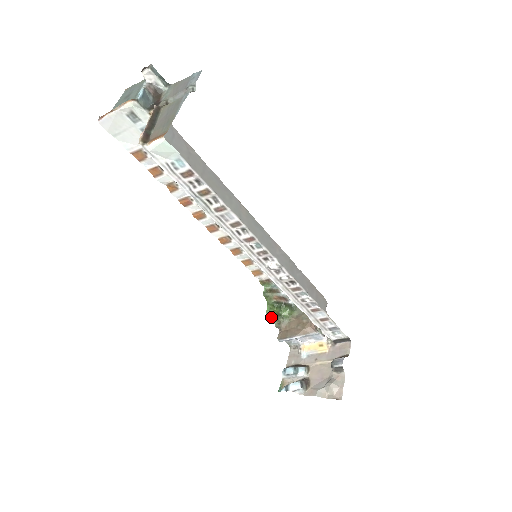
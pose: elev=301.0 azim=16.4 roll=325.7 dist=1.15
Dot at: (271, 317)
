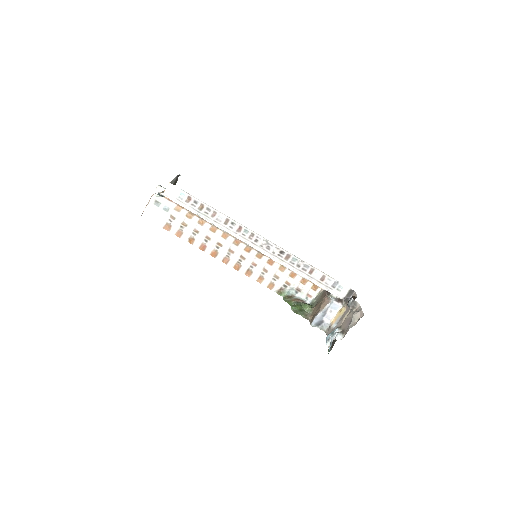
Dot at: (297, 311)
